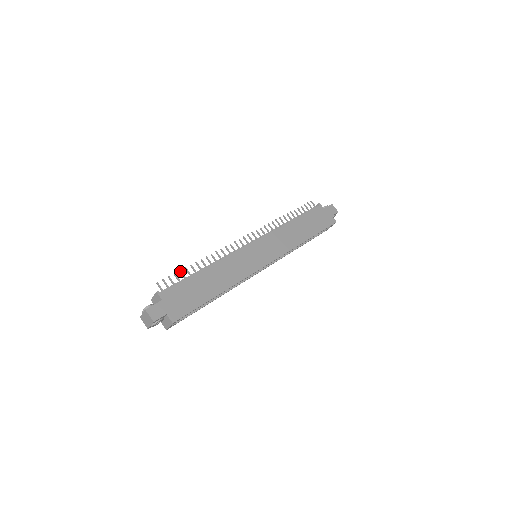
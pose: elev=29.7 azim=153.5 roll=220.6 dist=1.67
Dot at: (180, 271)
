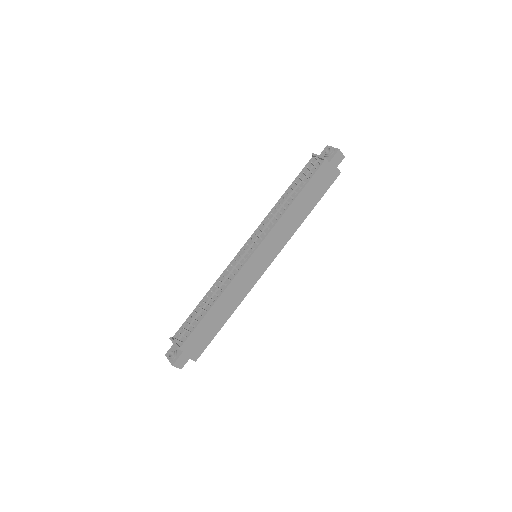
Dot at: occluded
